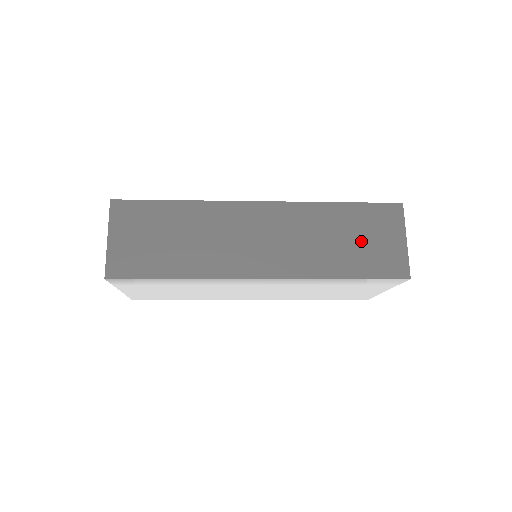
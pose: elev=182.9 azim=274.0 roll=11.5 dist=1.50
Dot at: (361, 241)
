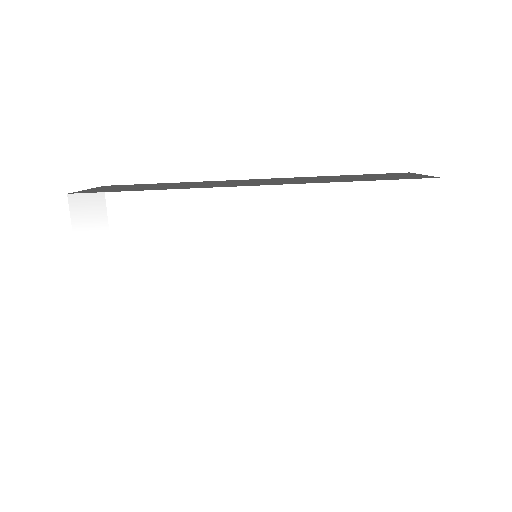
Dot at: (369, 177)
